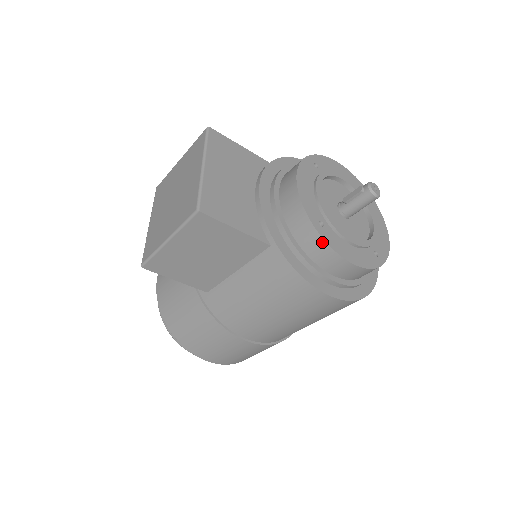
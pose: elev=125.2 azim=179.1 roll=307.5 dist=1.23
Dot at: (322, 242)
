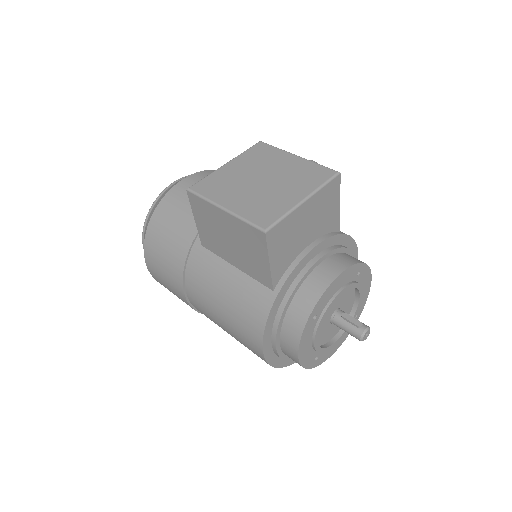
Dot at: (301, 329)
